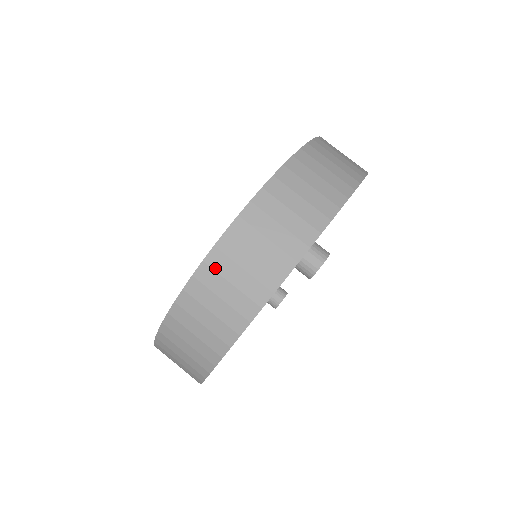
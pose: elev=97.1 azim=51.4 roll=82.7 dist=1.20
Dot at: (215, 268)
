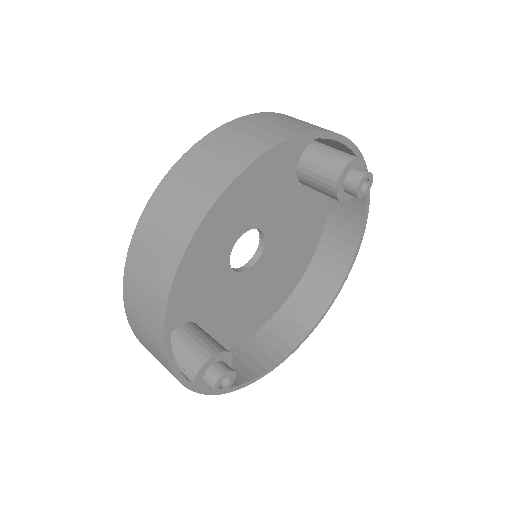
Dot at: occluded
